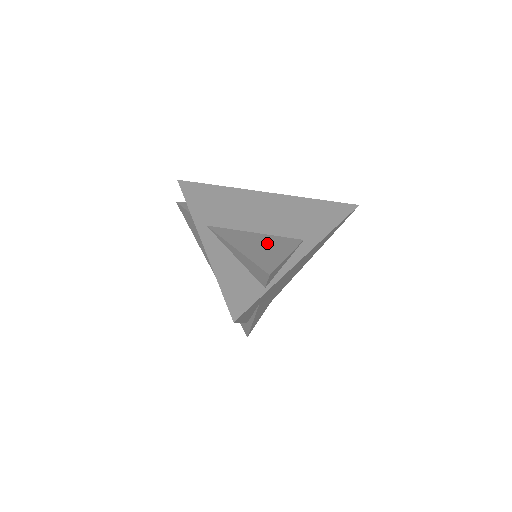
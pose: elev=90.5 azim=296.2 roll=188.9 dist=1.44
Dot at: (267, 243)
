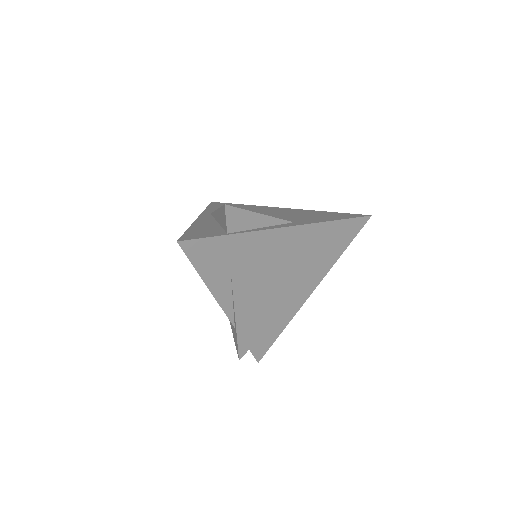
Dot at: occluded
